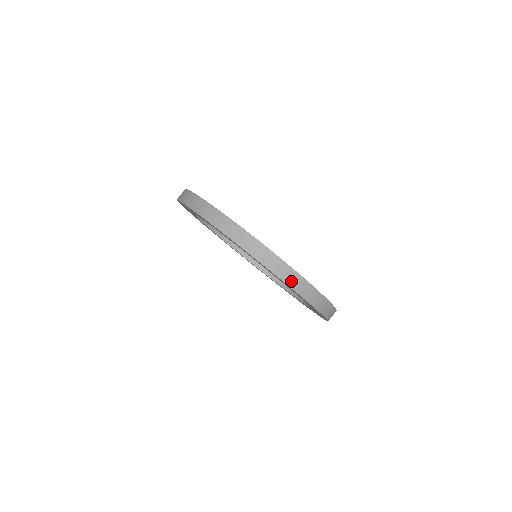
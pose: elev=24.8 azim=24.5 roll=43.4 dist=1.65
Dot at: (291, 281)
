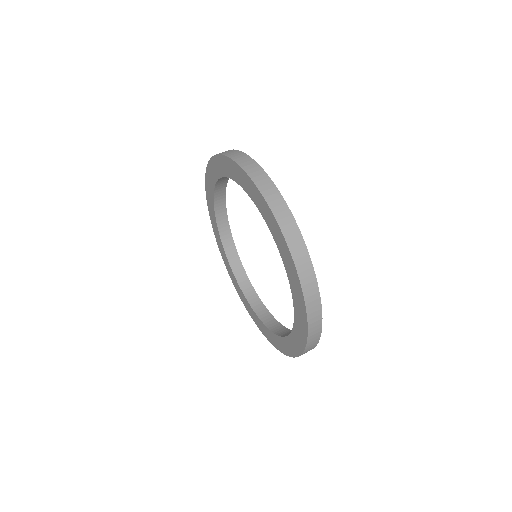
Dot at: occluded
